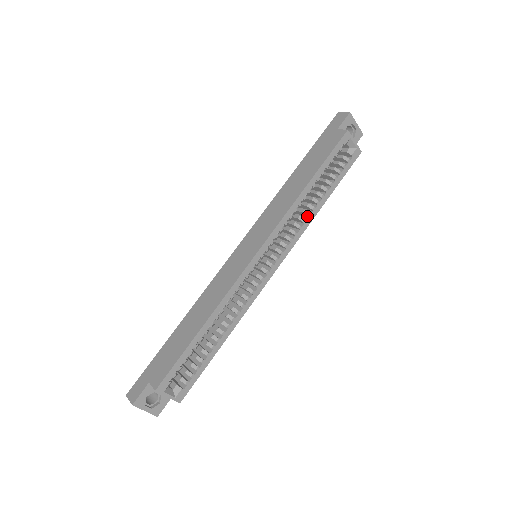
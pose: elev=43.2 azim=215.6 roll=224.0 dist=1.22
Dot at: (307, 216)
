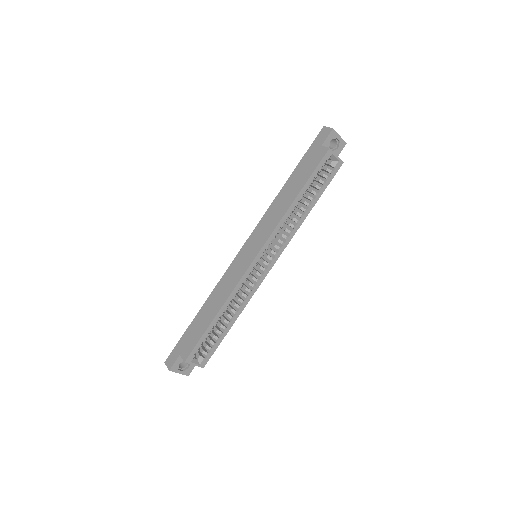
Dot at: (296, 222)
